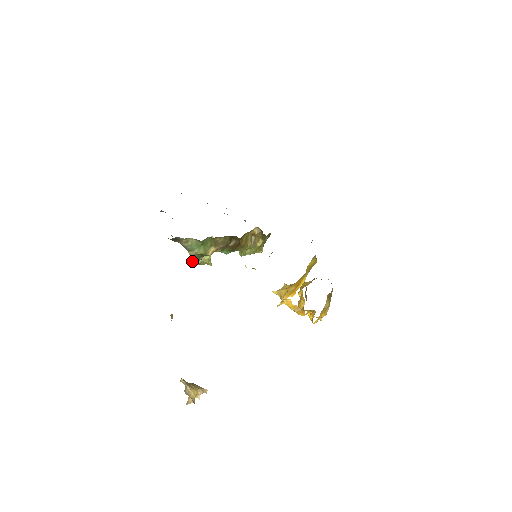
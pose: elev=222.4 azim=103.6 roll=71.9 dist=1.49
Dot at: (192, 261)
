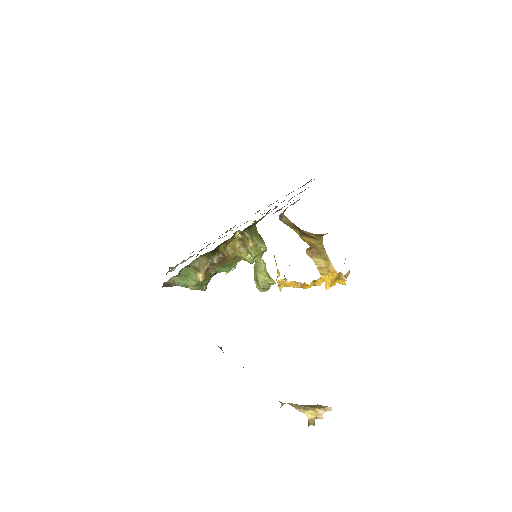
Dot at: (260, 289)
